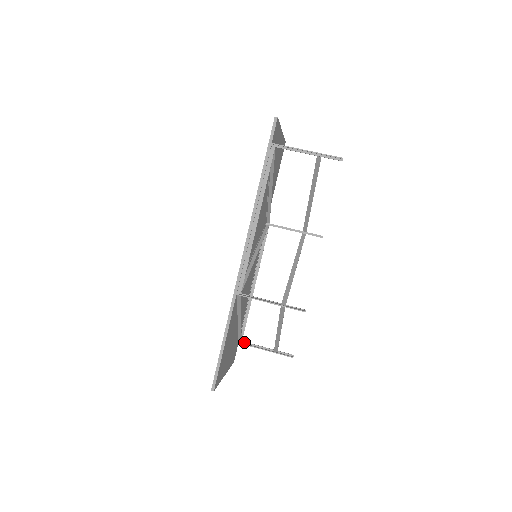
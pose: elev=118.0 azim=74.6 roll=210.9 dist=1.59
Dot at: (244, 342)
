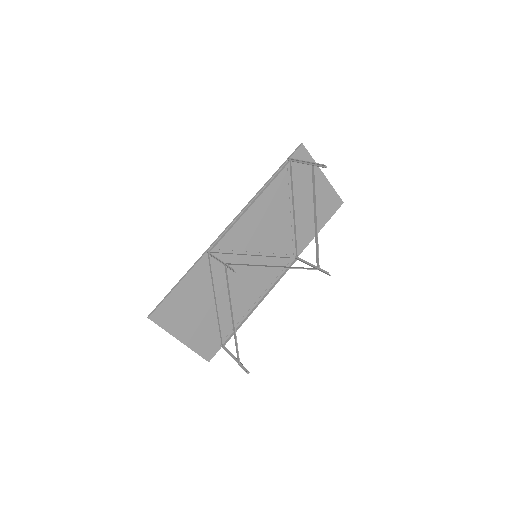
Dot at: (225, 347)
